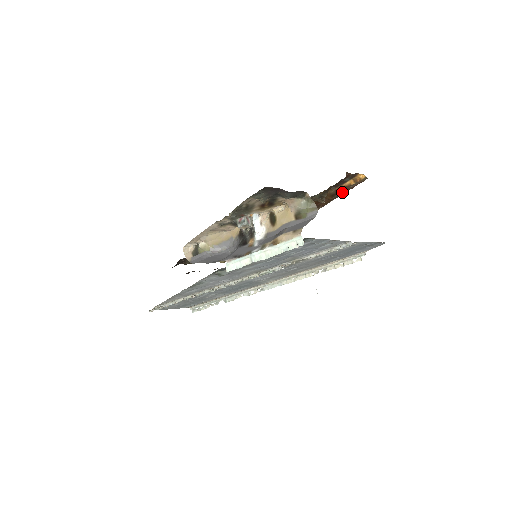
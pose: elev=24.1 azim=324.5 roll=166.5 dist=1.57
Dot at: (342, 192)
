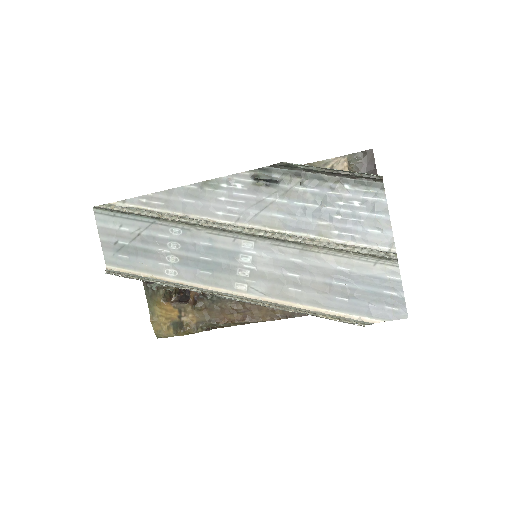
Dot at: occluded
